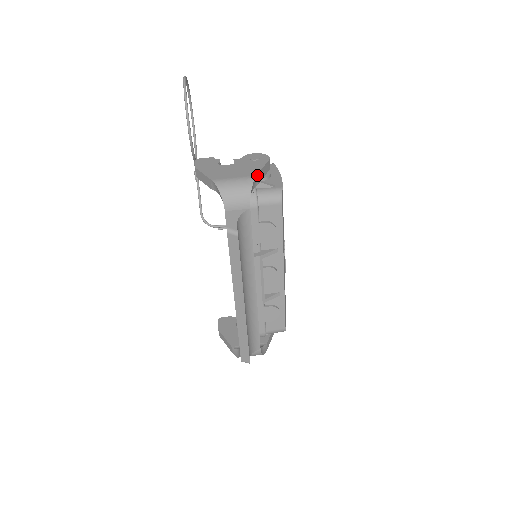
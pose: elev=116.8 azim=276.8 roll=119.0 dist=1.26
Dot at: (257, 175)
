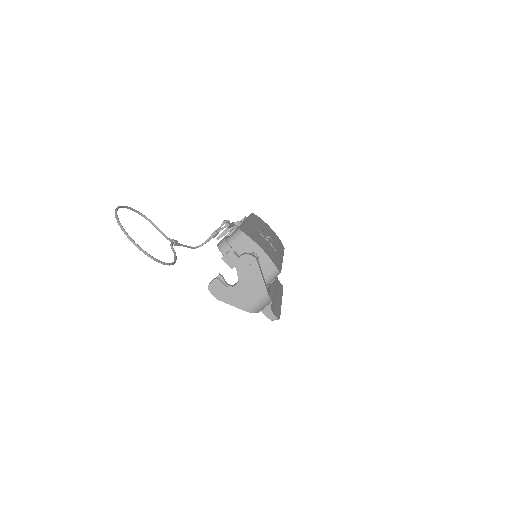
Dot at: (266, 288)
